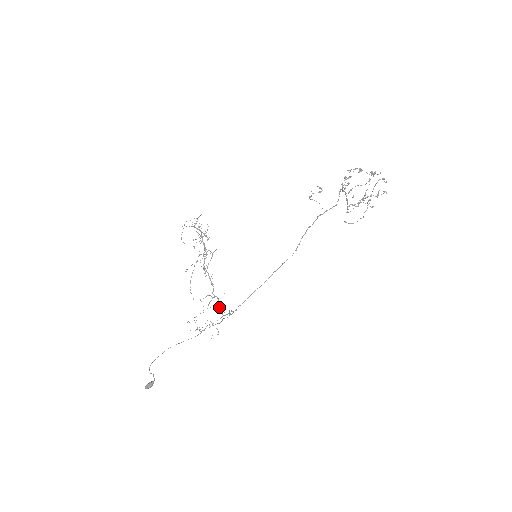
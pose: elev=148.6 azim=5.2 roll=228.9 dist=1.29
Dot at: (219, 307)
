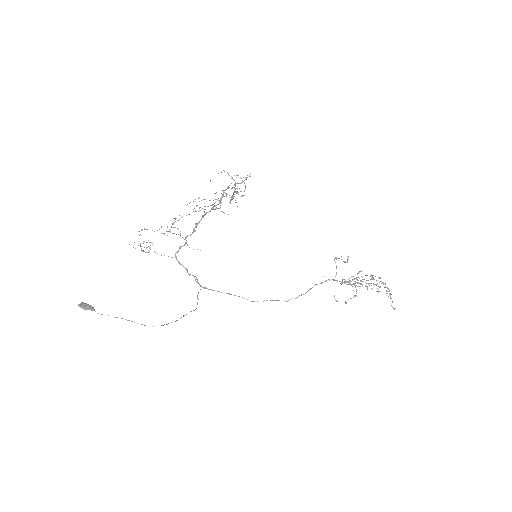
Dot at: occluded
